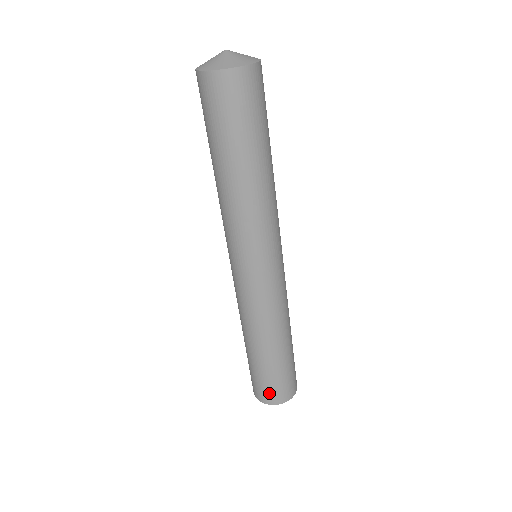
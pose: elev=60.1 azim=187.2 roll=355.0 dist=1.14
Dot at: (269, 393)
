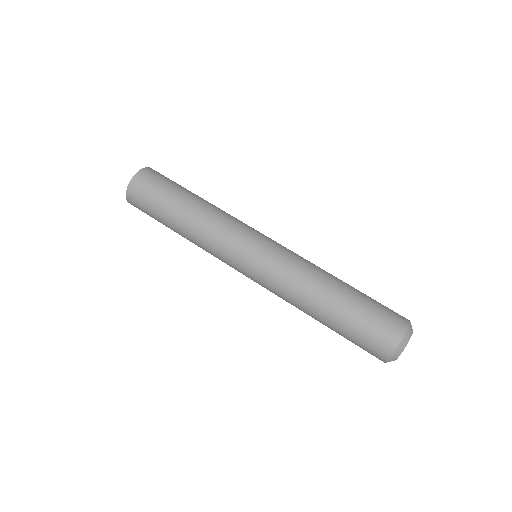
Dot at: (380, 338)
